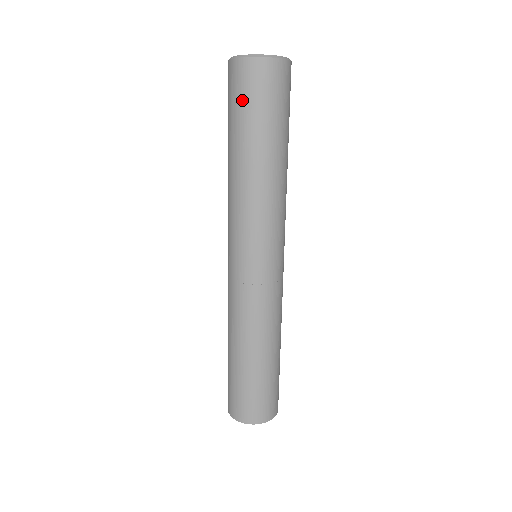
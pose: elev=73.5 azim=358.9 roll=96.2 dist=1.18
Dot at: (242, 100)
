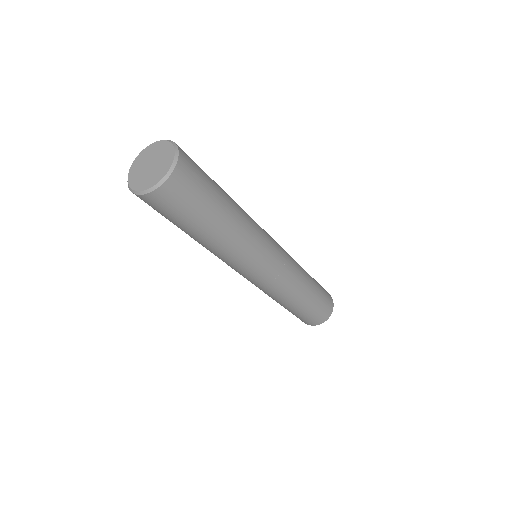
Dot at: (164, 215)
